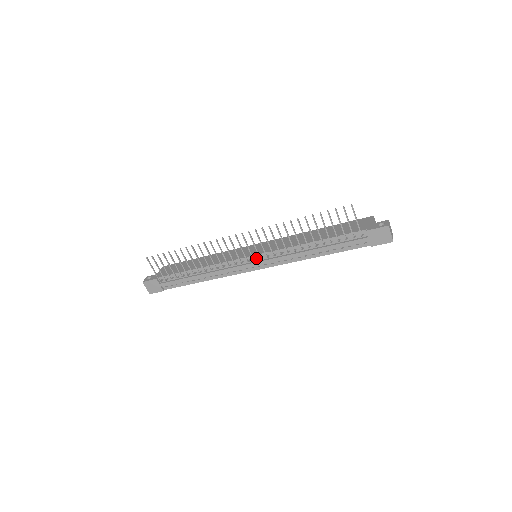
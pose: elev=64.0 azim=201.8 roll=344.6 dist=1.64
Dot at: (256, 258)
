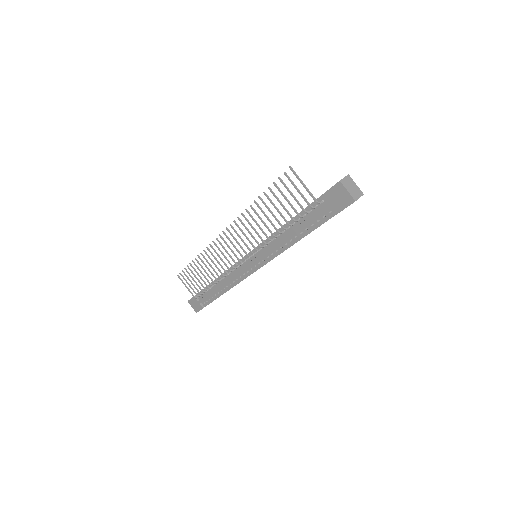
Dot at: (249, 257)
